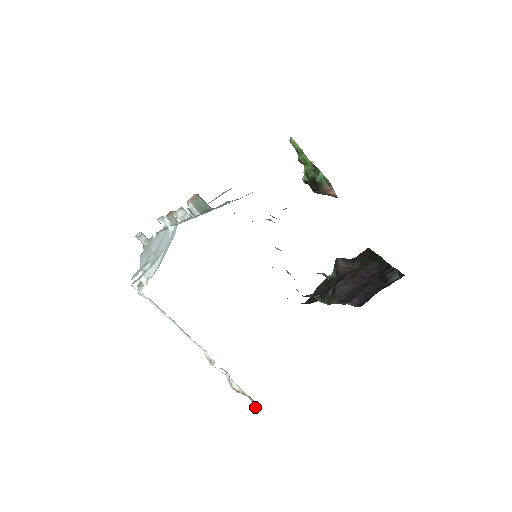
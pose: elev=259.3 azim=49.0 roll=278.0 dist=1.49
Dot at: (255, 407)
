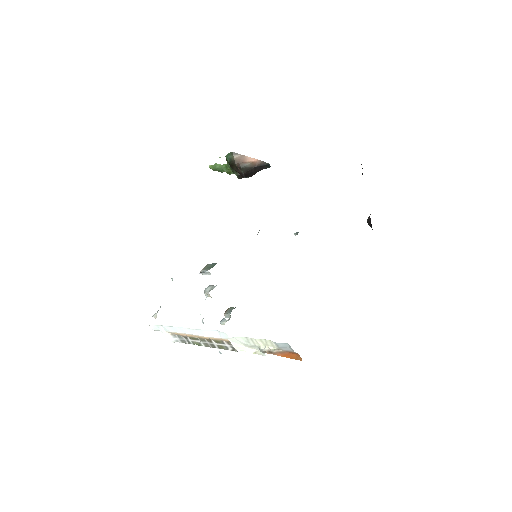
Dot at: occluded
